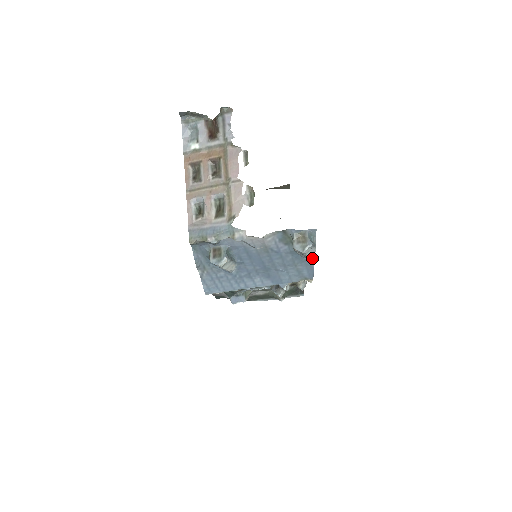
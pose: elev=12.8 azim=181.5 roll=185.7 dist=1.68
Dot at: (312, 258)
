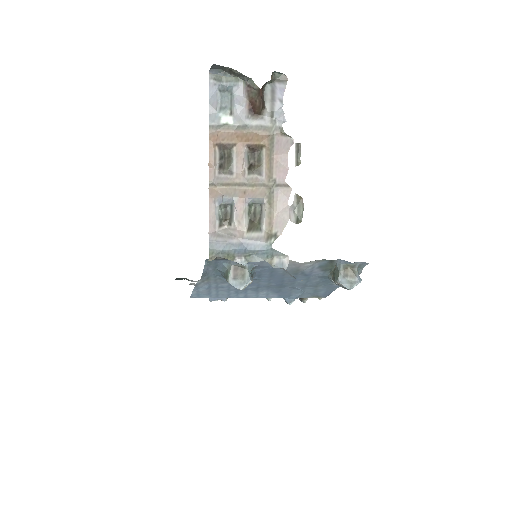
Dot at: occluded
